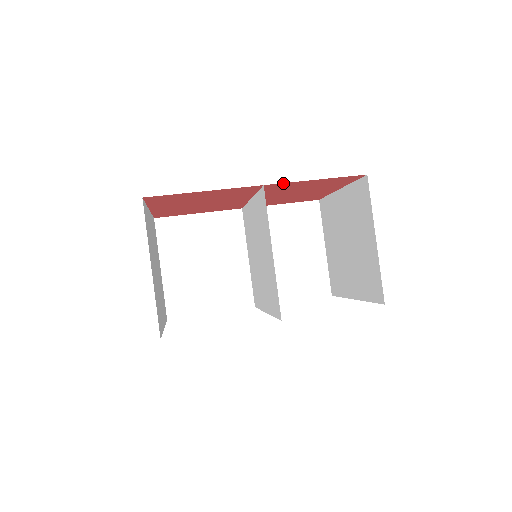
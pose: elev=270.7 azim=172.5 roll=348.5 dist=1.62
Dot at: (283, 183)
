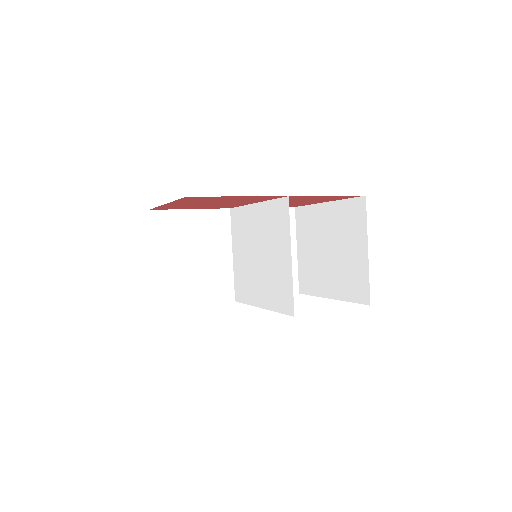
Dot at: (303, 196)
